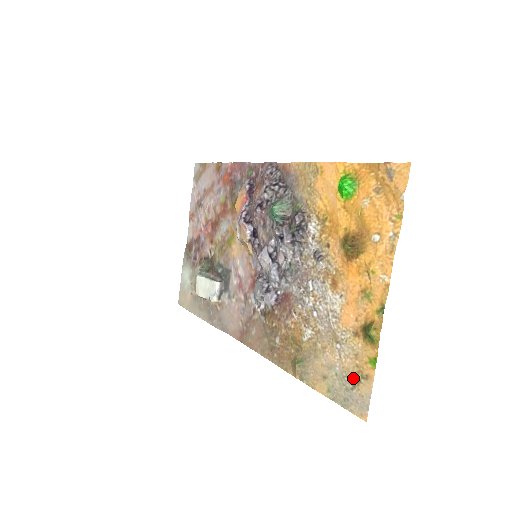
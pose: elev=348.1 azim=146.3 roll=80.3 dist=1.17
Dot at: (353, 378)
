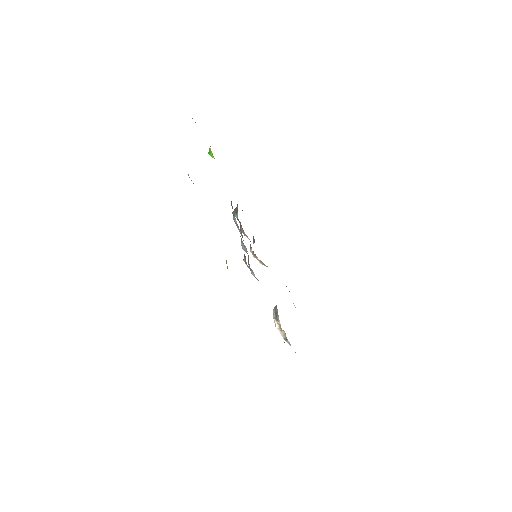
Dot at: occluded
